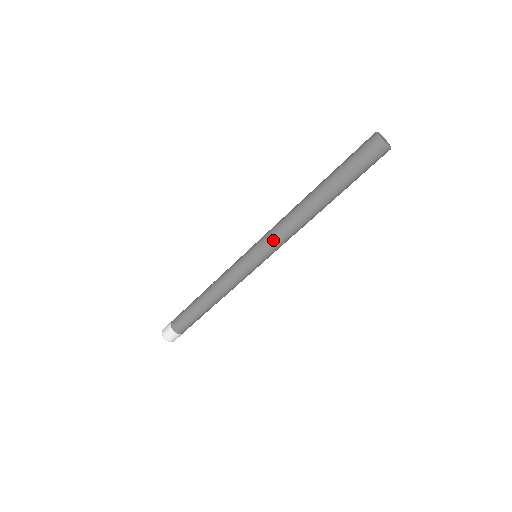
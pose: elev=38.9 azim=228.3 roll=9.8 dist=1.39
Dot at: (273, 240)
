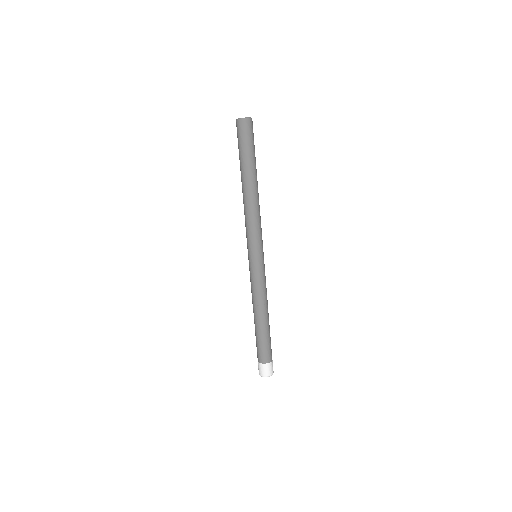
Dot at: (248, 233)
